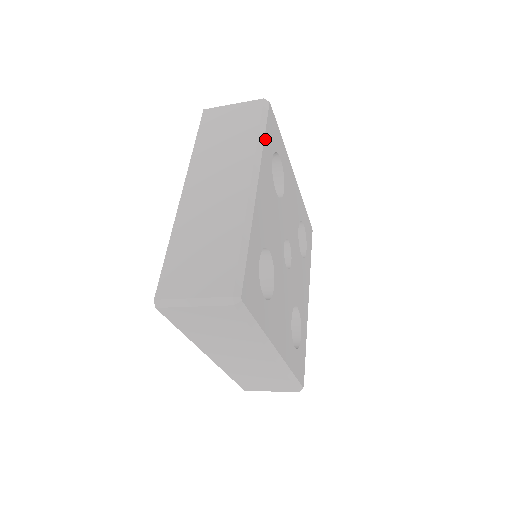
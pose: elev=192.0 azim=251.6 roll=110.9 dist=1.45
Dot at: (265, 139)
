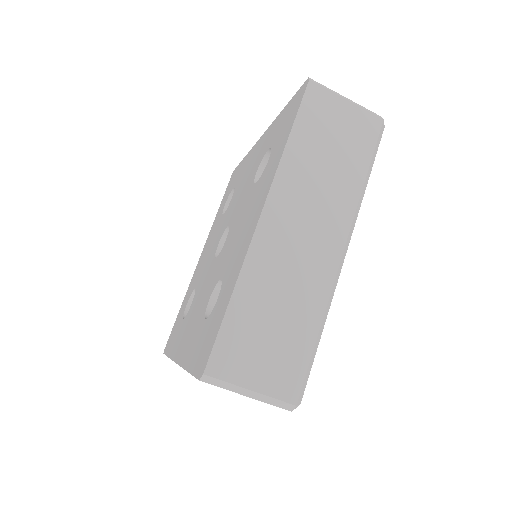
Dot at: occluded
